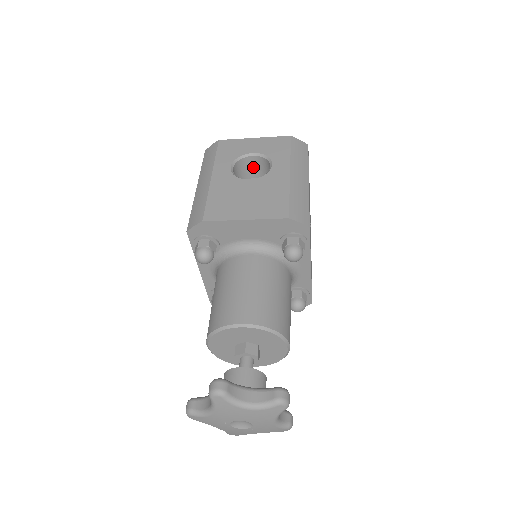
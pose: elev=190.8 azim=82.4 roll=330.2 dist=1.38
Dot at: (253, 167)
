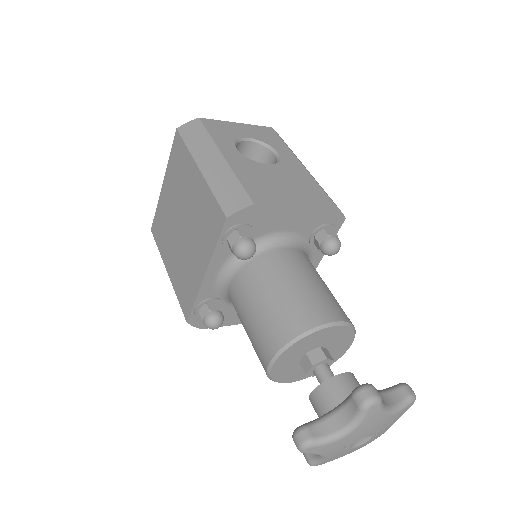
Dot at: occluded
